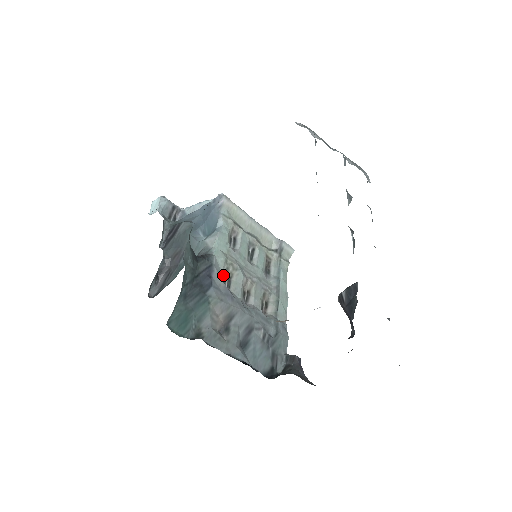
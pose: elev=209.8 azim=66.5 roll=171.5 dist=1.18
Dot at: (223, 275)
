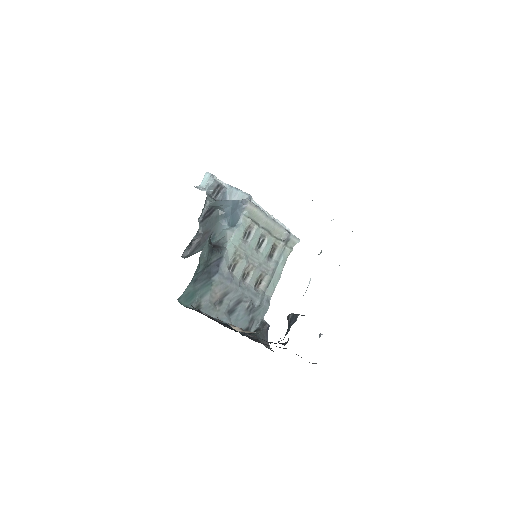
Dot at: (230, 262)
